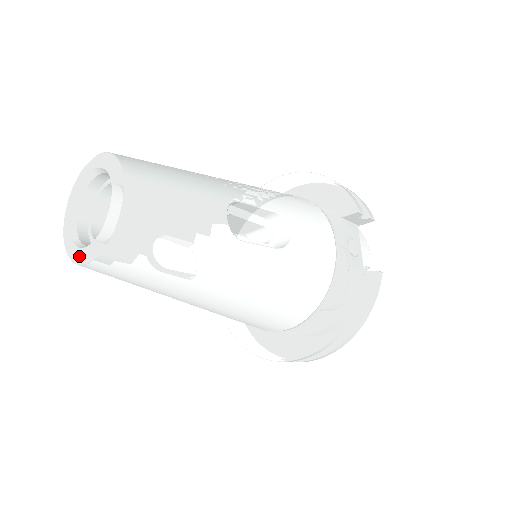
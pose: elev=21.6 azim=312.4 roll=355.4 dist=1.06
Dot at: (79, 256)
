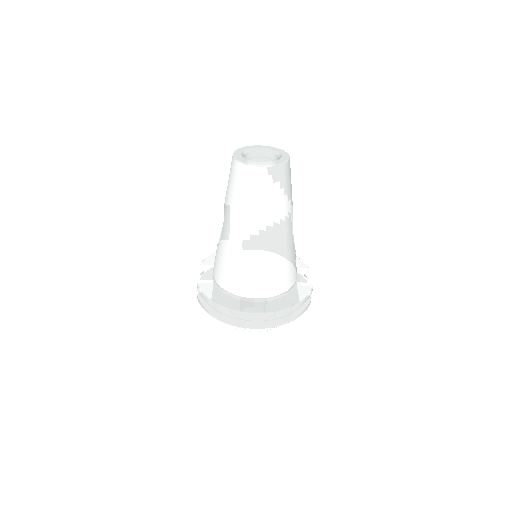
Dot at: (255, 163)
